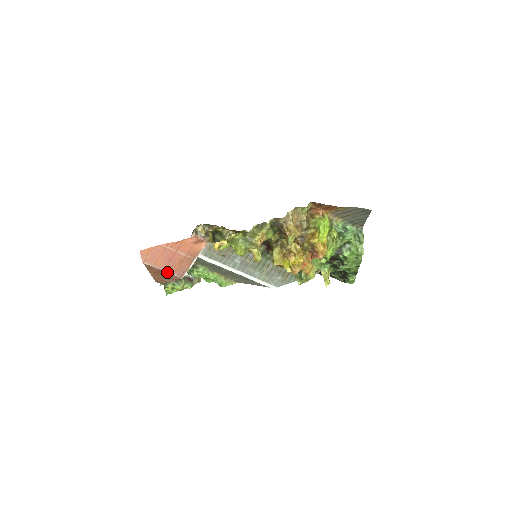
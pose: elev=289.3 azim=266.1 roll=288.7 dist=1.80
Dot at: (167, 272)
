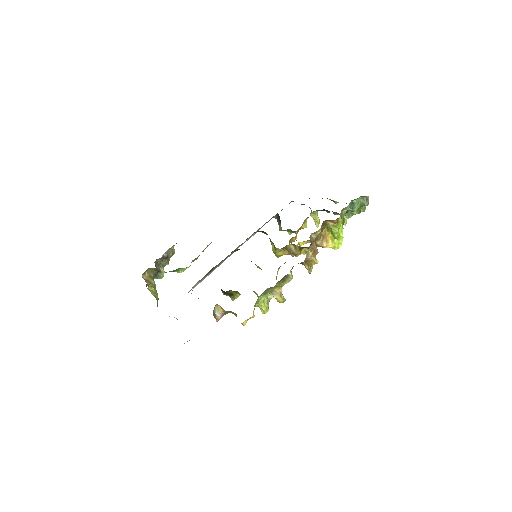
Dot at: occluded
